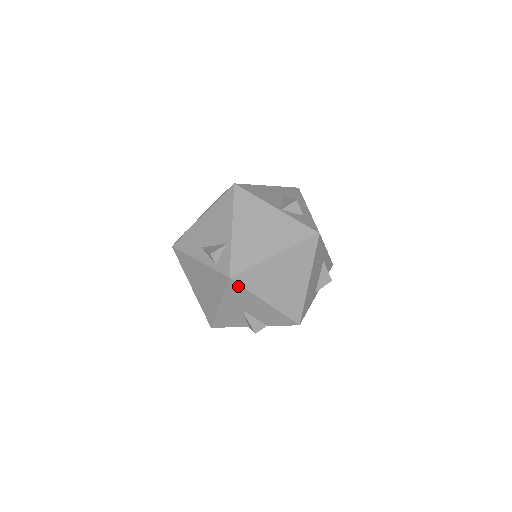
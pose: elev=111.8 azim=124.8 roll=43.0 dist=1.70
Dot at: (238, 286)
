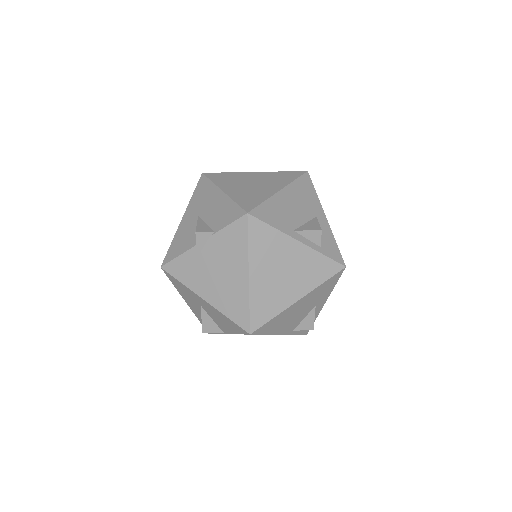
Dot at: (205, 180)
